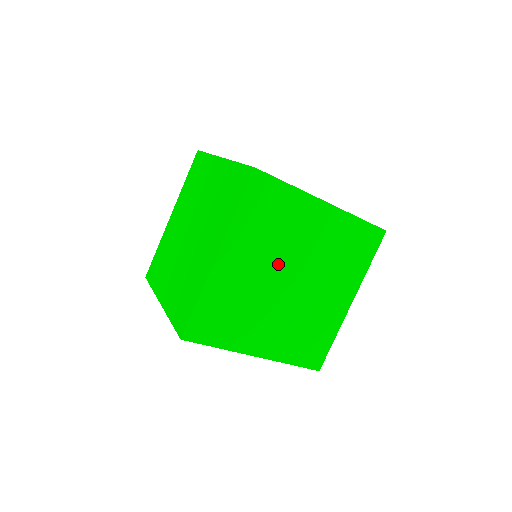
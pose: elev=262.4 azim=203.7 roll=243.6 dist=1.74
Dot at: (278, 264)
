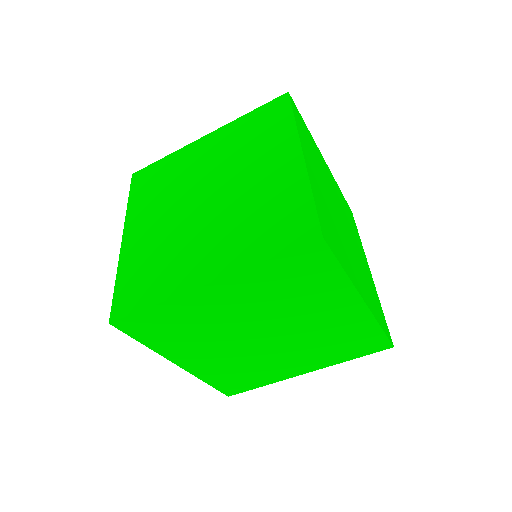
Dot at: (233, 338)
